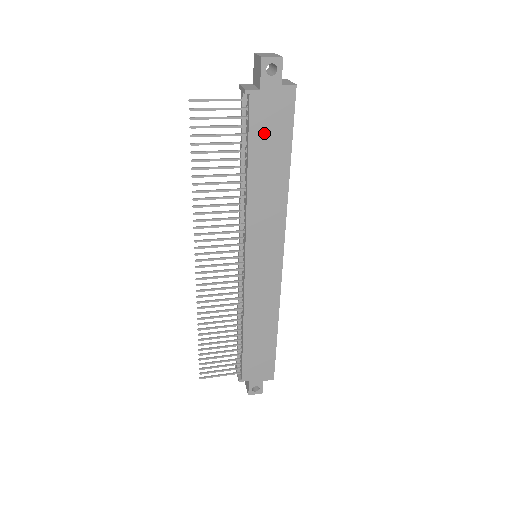
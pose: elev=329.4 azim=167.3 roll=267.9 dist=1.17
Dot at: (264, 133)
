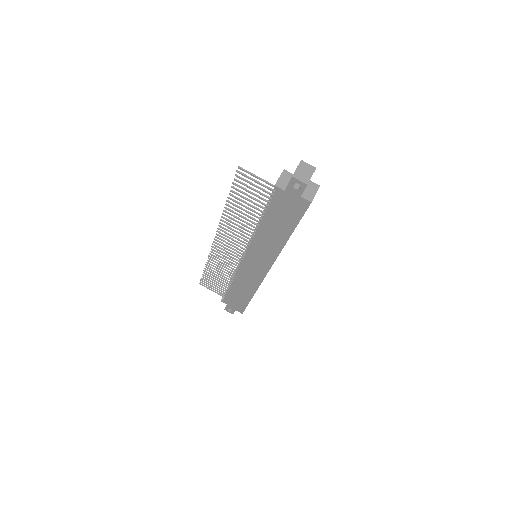
Dot at: (279, 211)
